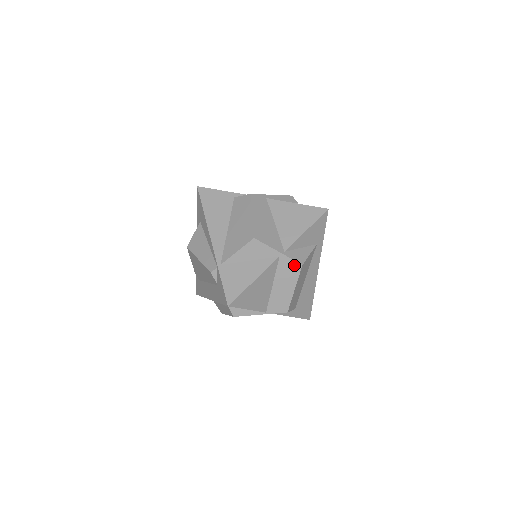
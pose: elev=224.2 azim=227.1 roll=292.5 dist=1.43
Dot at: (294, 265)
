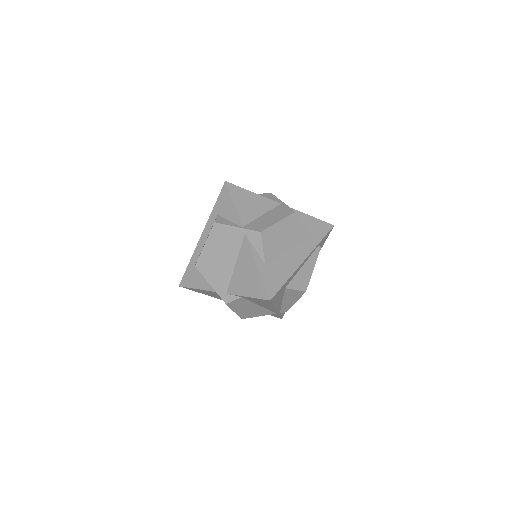
Dot at: (289, 210)
